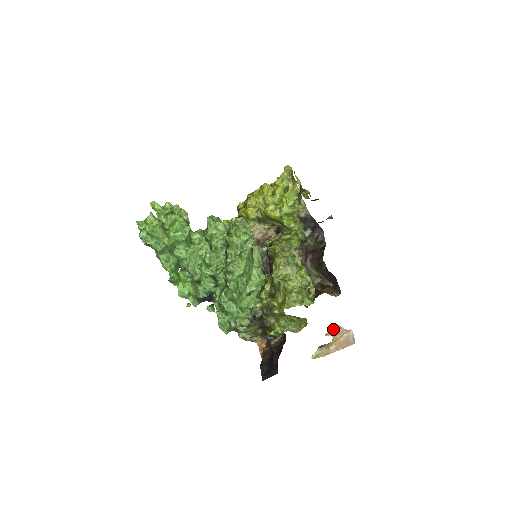
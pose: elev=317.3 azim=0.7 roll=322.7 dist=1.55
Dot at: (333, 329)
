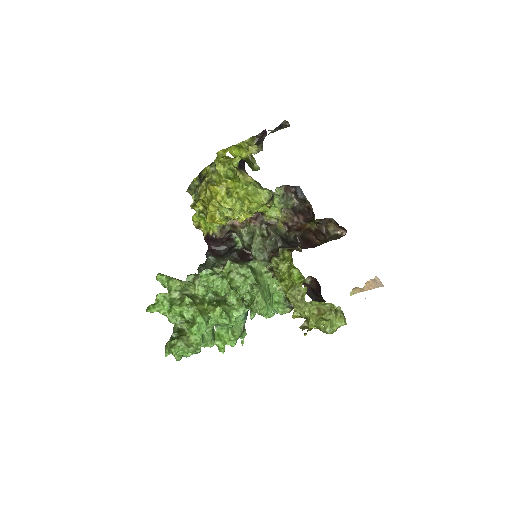
Dot at: occluded
